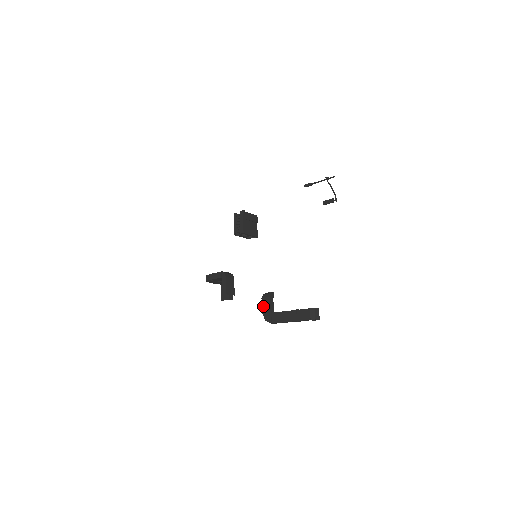
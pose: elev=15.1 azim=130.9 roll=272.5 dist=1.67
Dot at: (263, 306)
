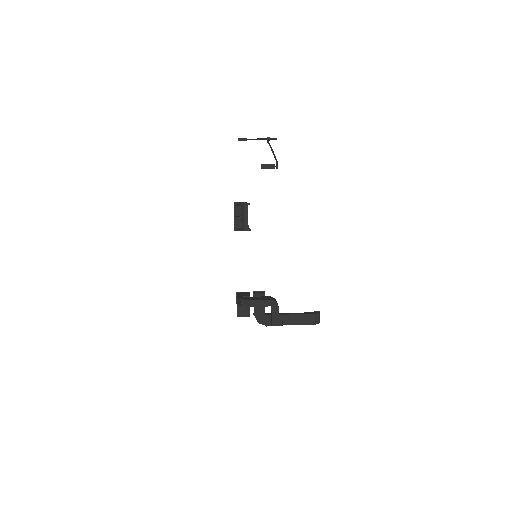
Dot at: (256, 308)
